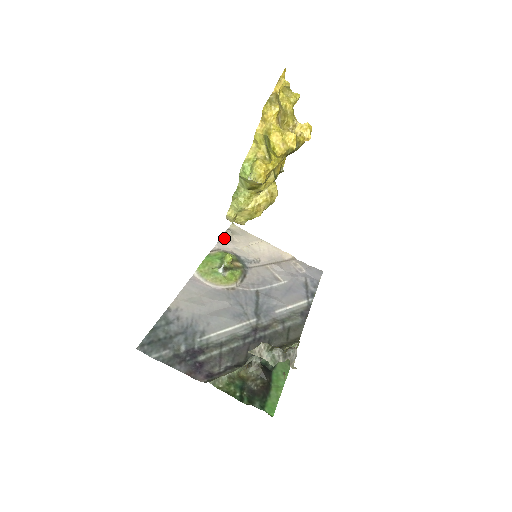
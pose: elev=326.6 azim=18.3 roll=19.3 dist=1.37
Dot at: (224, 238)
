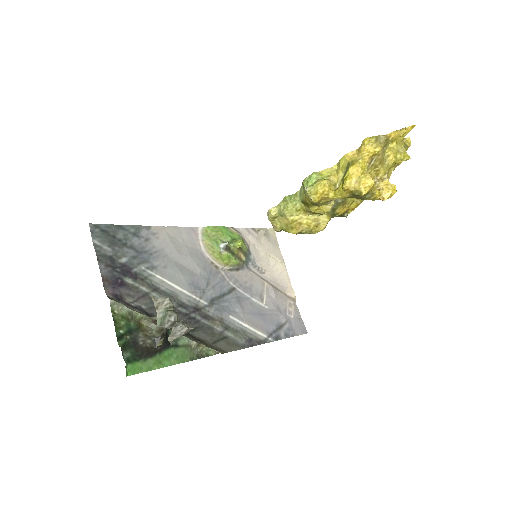
Dot at: (254, 230)
